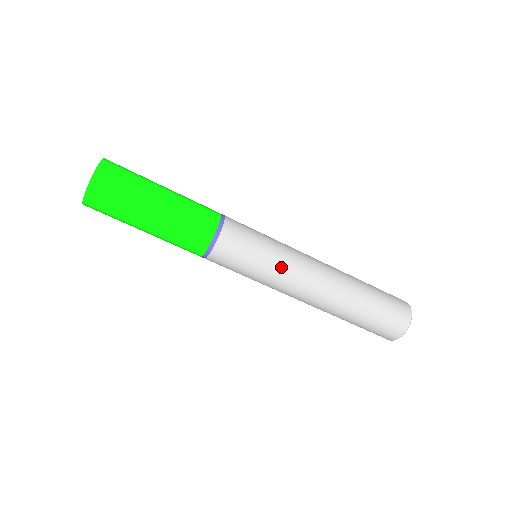
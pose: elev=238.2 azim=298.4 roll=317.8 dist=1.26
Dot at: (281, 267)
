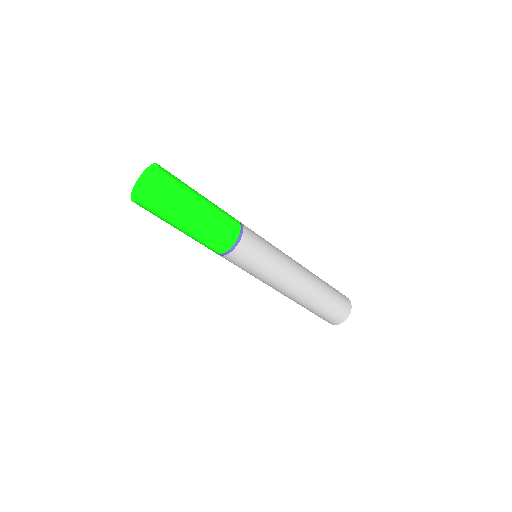
Dot at: (280, 264)
